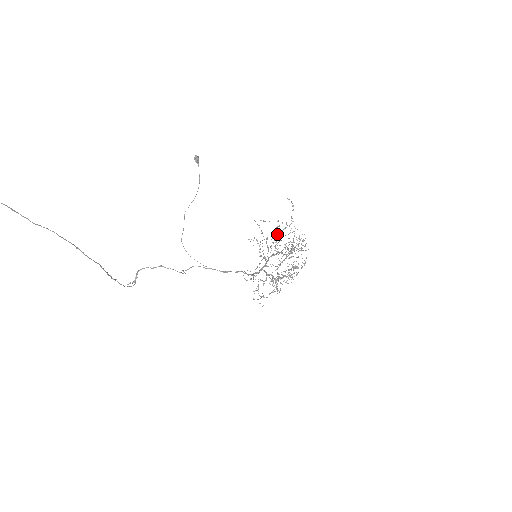
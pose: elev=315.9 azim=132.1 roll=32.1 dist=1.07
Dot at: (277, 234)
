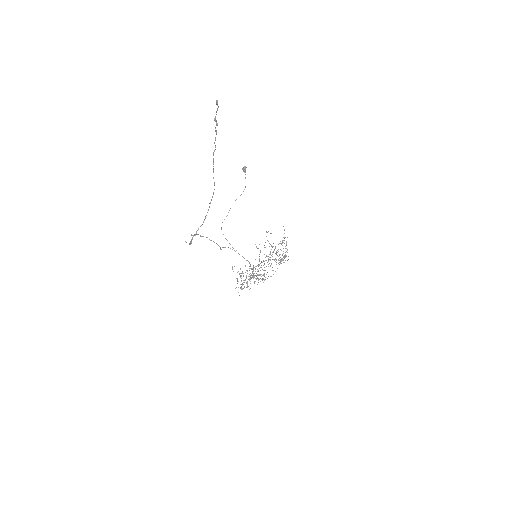
Dot at: occluded
